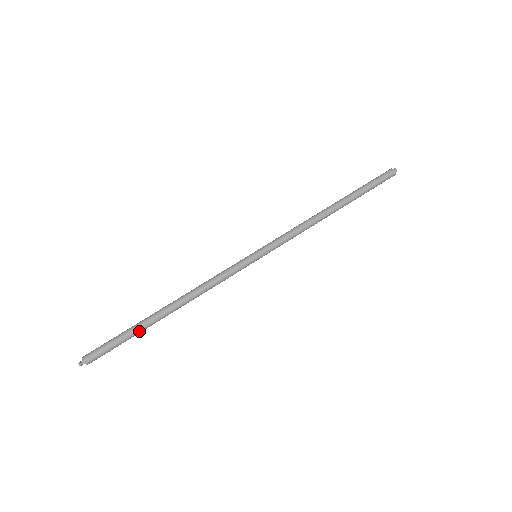
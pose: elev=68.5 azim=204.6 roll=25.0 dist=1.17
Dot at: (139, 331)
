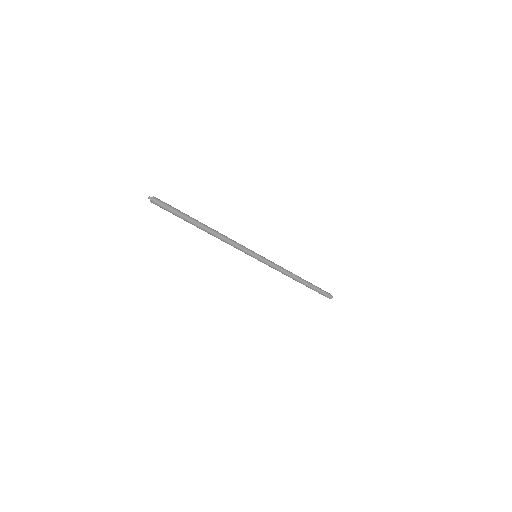
Dot at: (187, 218)
